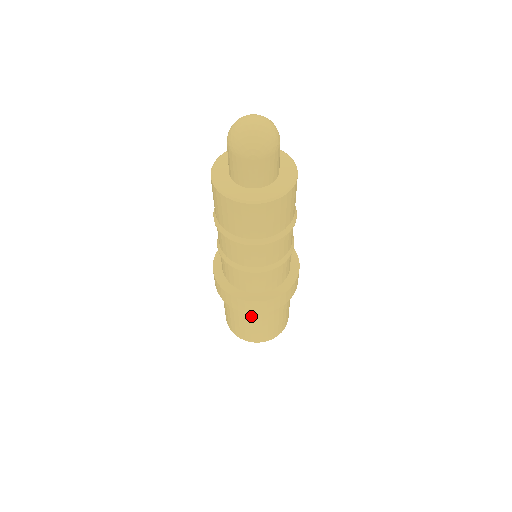
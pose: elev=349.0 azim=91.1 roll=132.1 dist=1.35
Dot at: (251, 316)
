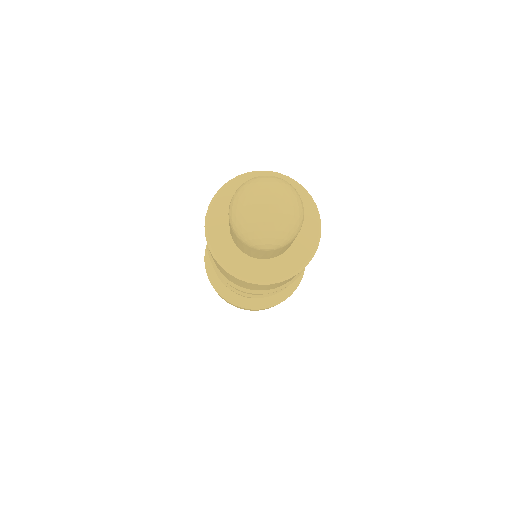
Dot at: occluded
